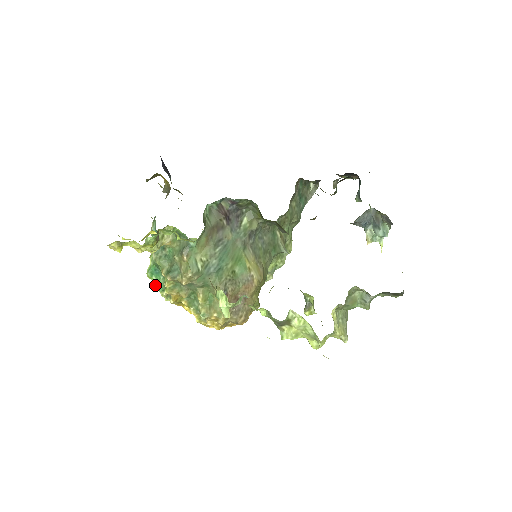
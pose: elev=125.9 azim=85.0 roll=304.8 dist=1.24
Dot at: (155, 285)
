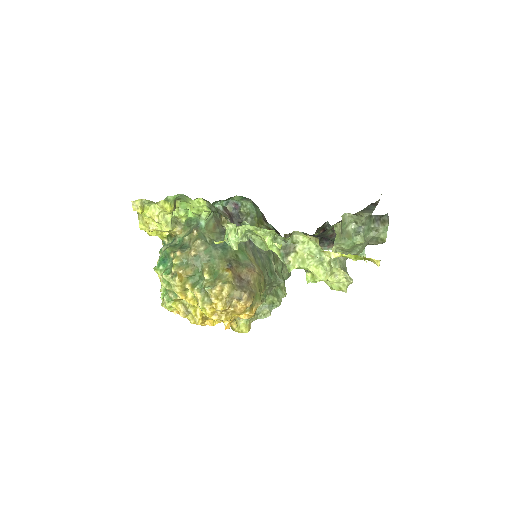
Dot at: (161, 275)
